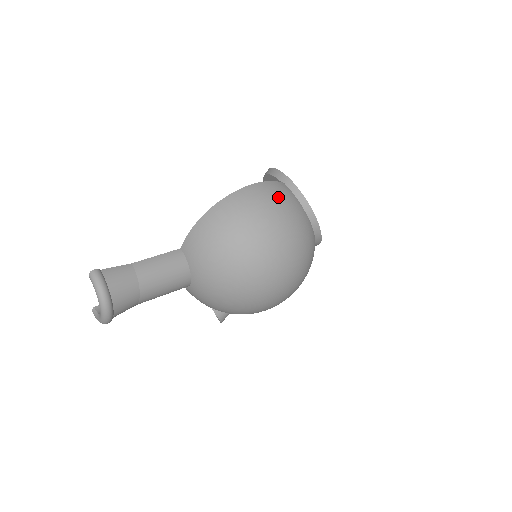
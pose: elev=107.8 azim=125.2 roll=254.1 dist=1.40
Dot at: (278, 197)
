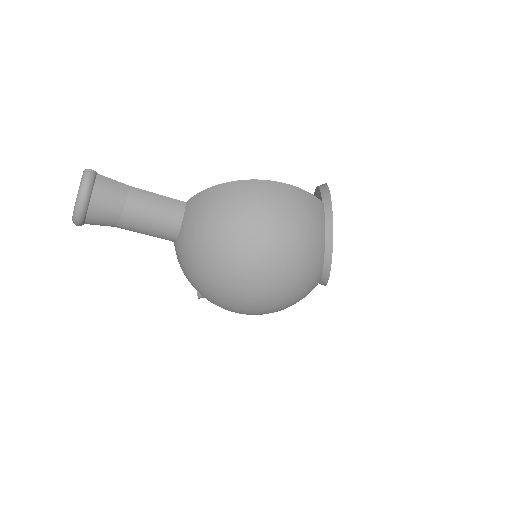
Dot at: (304, 211)
